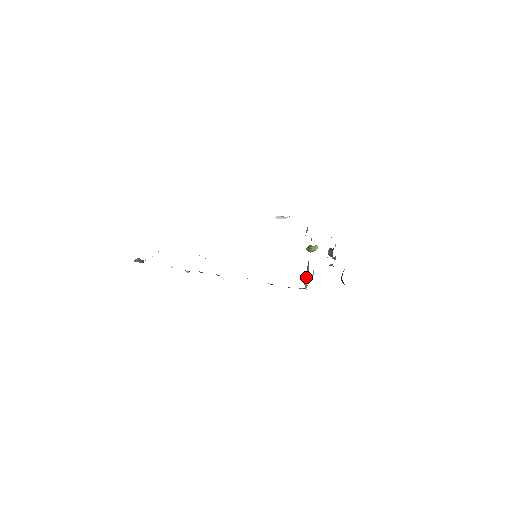
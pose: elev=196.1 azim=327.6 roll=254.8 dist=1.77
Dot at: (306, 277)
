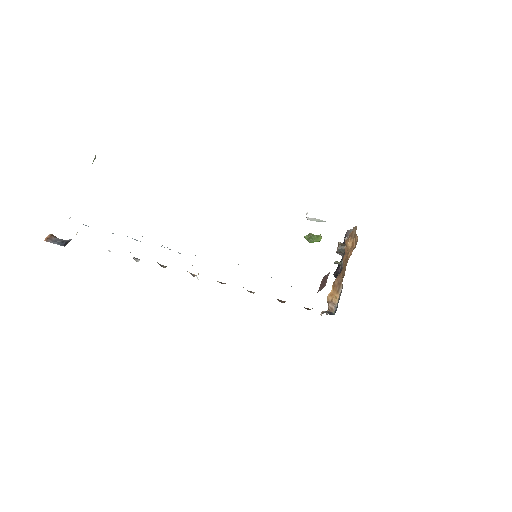
Dot at: (334, 298)
